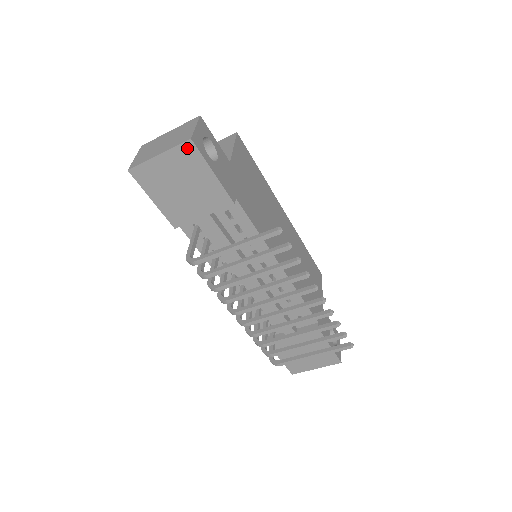
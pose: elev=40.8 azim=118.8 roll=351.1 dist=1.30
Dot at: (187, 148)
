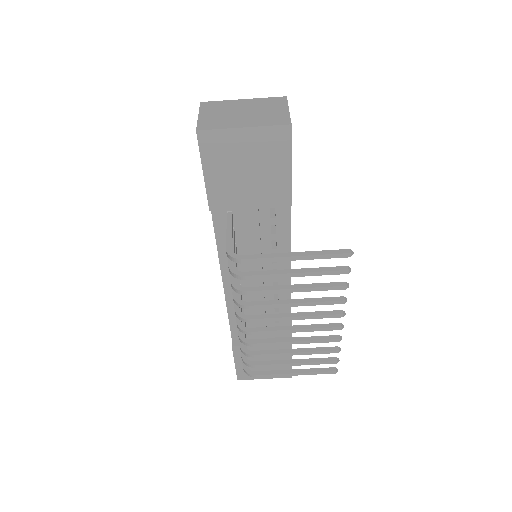
Dot at: (281, 132)
